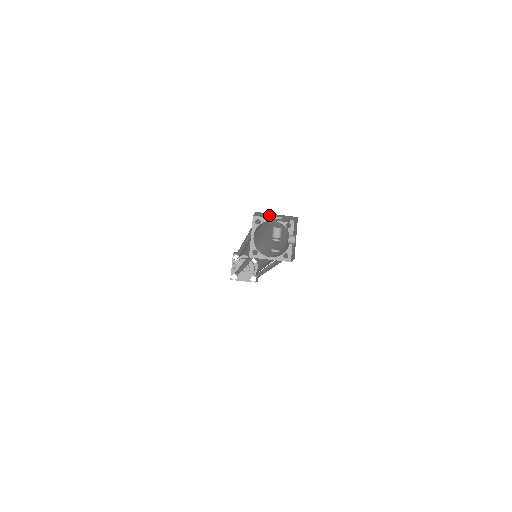
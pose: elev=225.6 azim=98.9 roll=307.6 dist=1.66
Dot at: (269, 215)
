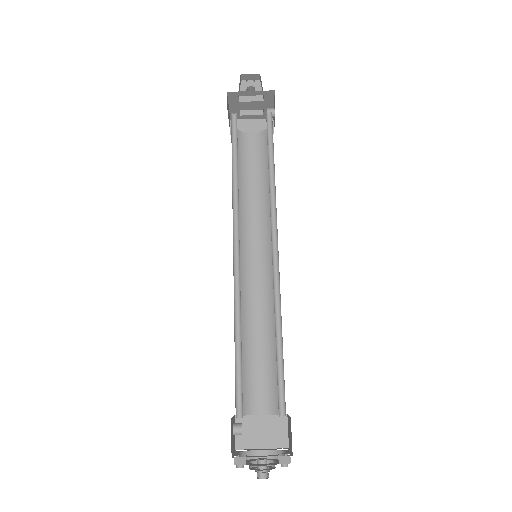
Dot at: occluded
